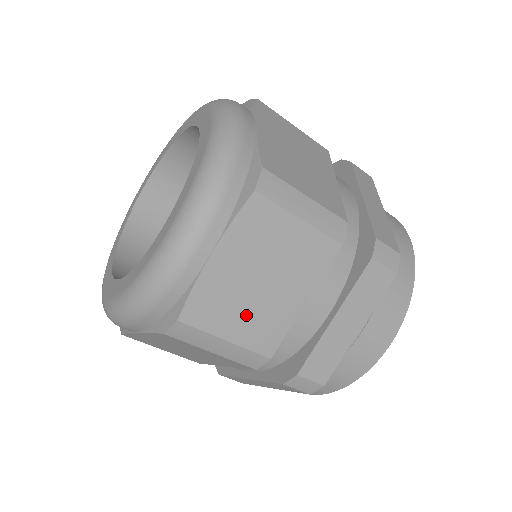
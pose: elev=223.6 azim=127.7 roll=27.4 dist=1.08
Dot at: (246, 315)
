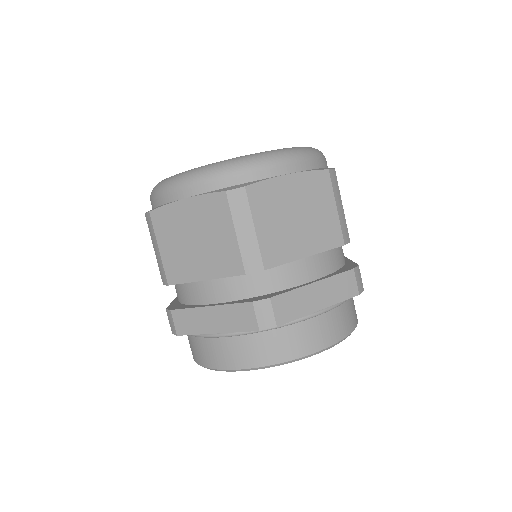
Dot at: (276, 226)
